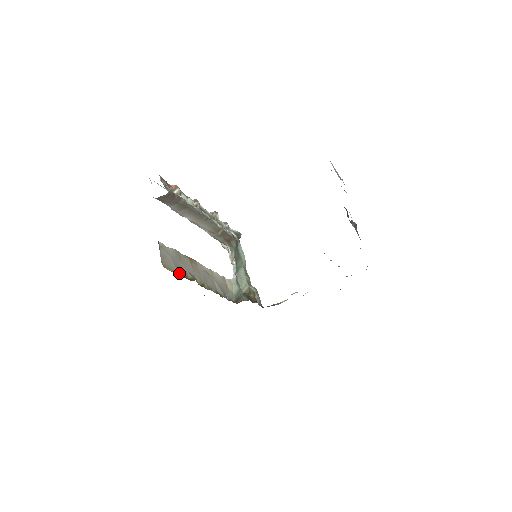
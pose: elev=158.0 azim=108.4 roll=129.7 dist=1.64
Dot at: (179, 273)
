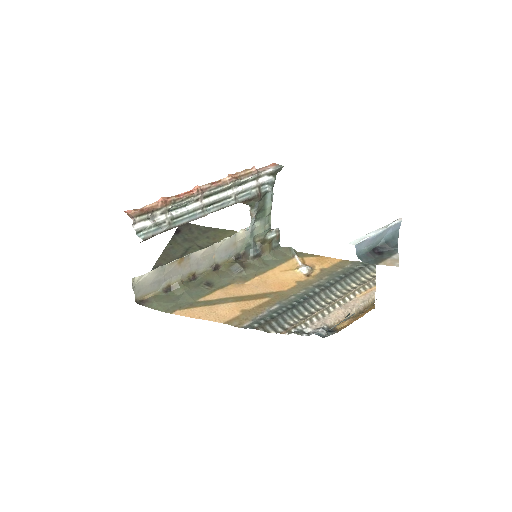
Dot at: (159, 289)
